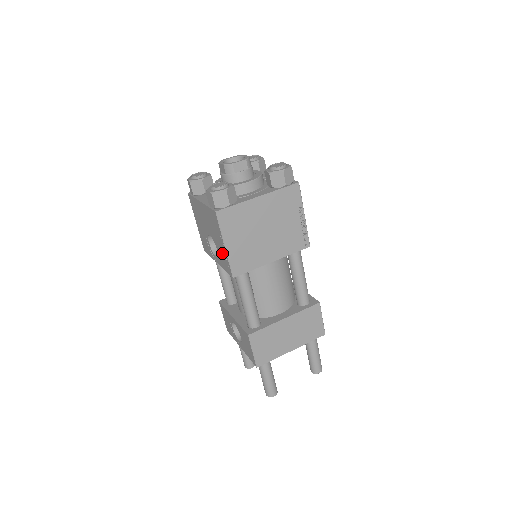
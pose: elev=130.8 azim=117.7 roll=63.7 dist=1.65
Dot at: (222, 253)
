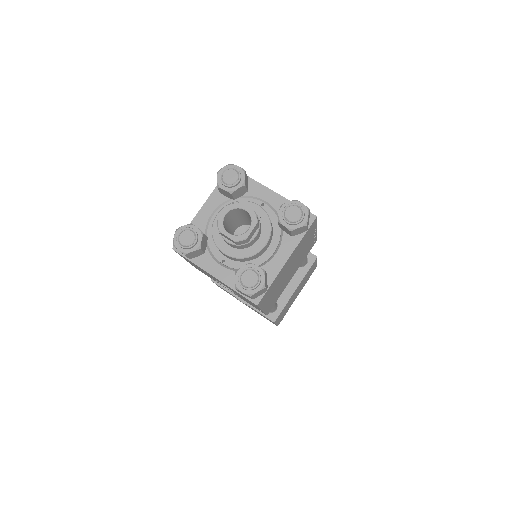
Dot at: (251, 304)
